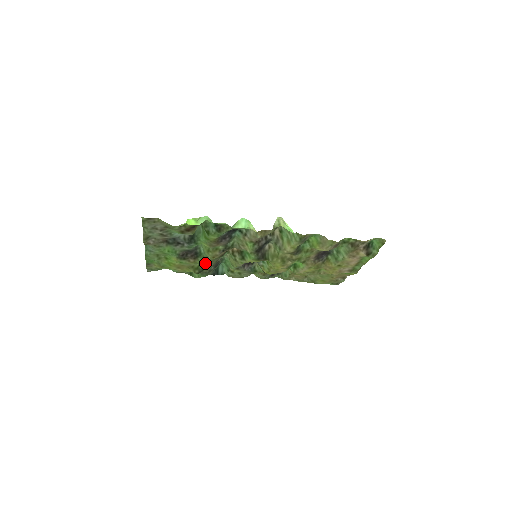
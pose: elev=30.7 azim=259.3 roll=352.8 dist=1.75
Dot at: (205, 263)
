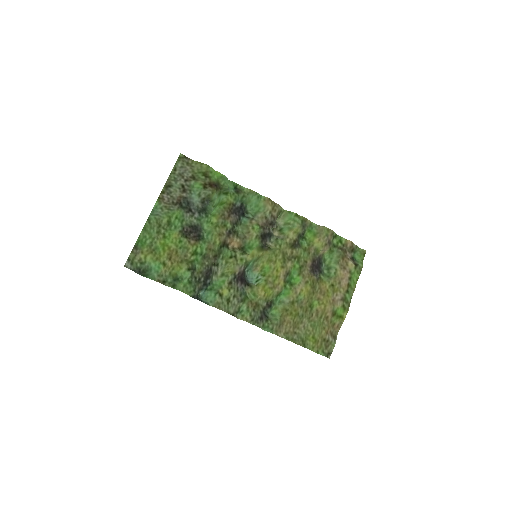
Dot at: (201, 258)
